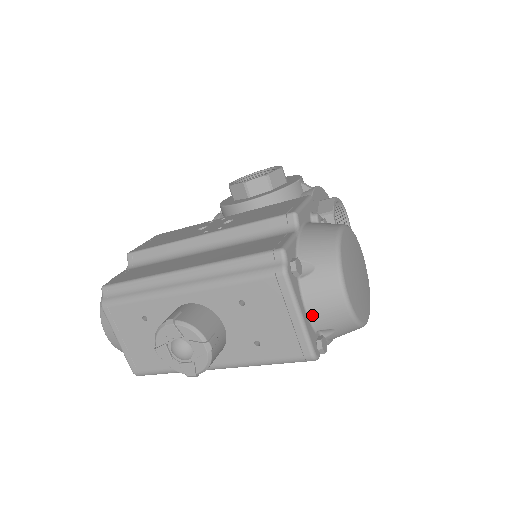
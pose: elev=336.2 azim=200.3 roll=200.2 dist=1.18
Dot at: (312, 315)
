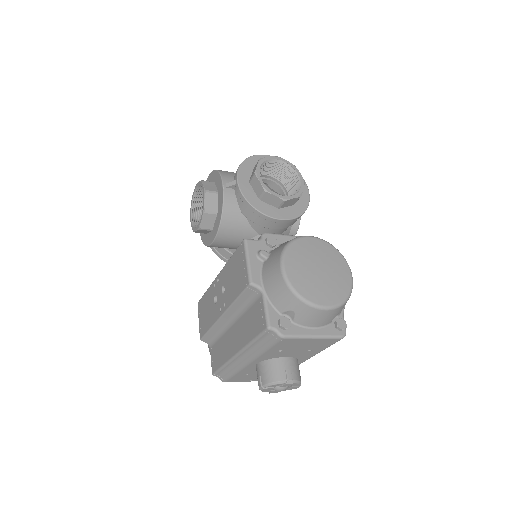
Dot at: (319, 326)
